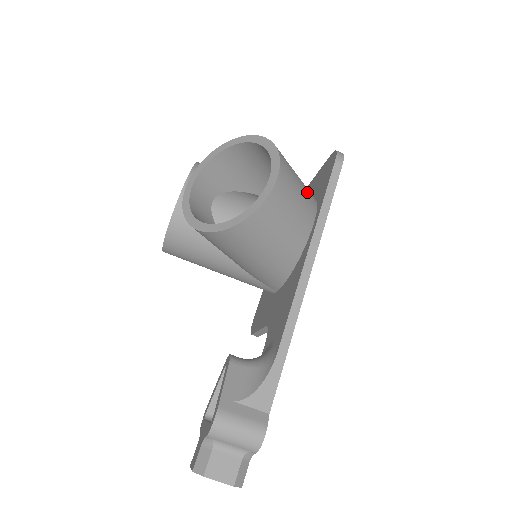
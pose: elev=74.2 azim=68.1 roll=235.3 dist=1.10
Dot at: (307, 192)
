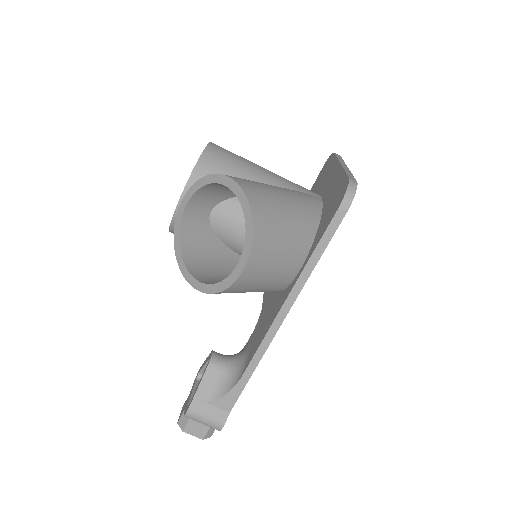
Dot at: (297, 242)
